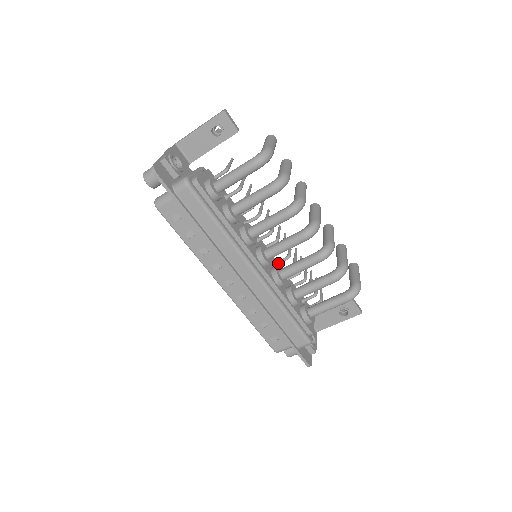
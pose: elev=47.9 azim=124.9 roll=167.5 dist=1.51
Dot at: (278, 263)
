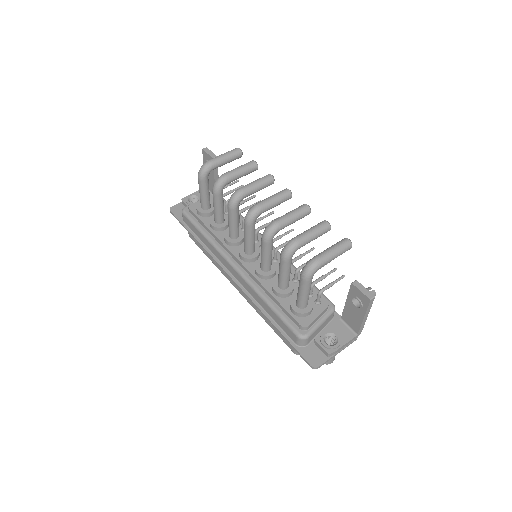
Dot at: (274, 258)
